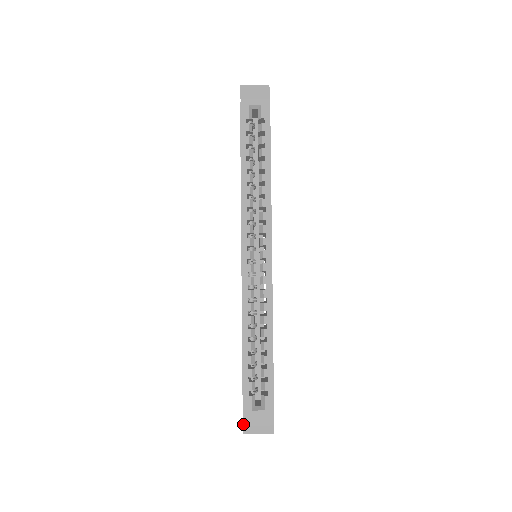
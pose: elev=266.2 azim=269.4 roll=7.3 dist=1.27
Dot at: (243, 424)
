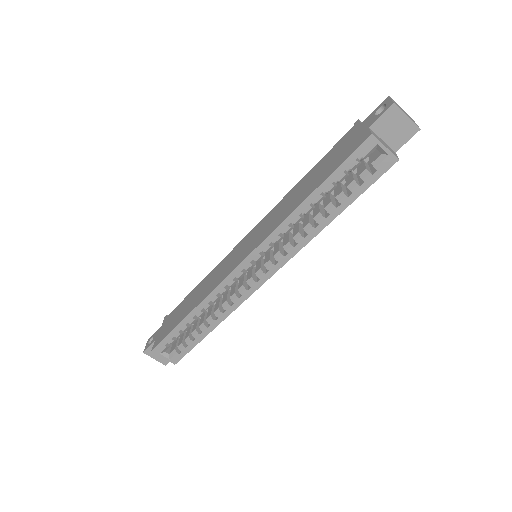
Dot at: (148, 348)
